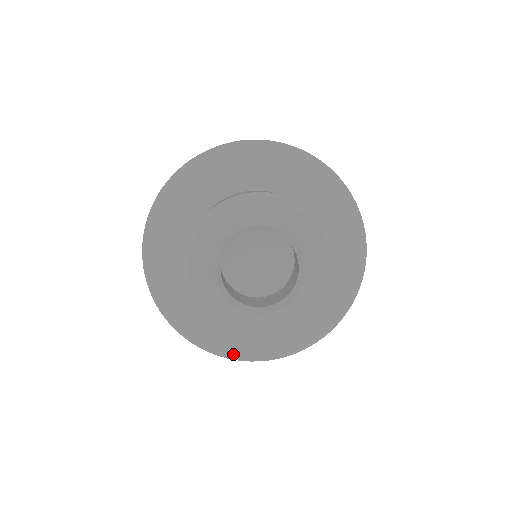
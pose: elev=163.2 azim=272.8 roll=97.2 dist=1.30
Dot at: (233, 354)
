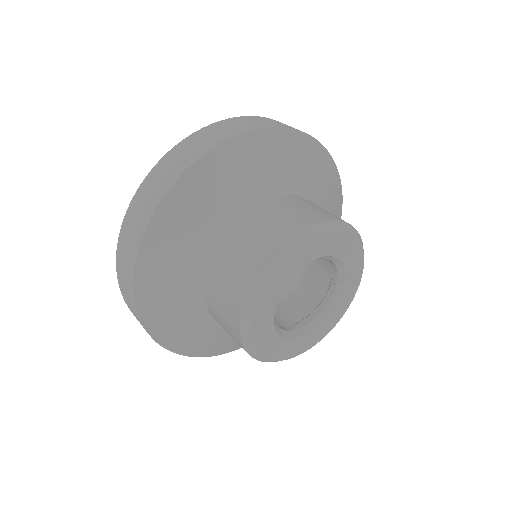
Dot at: (224, 351)
